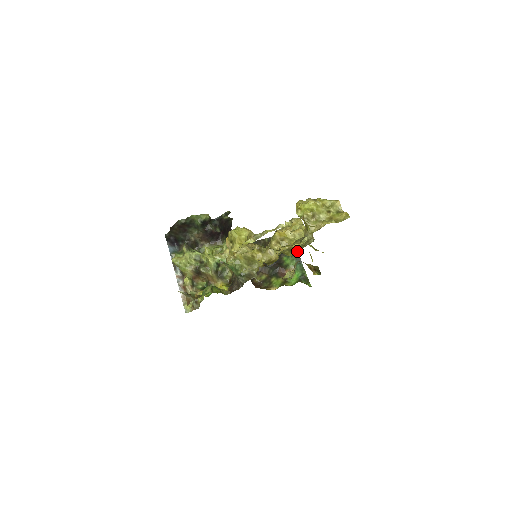
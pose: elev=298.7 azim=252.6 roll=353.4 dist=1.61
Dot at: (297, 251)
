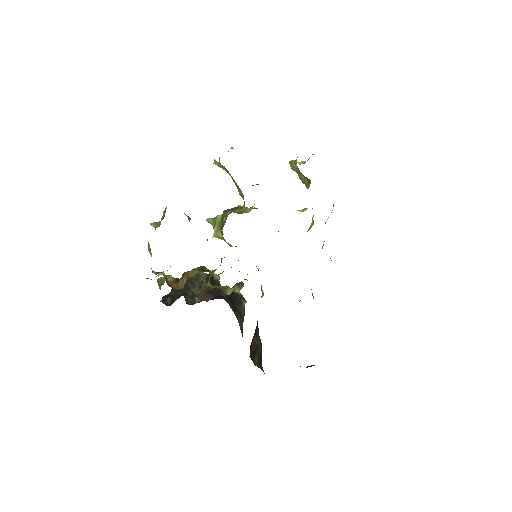
Dot at: occluded
